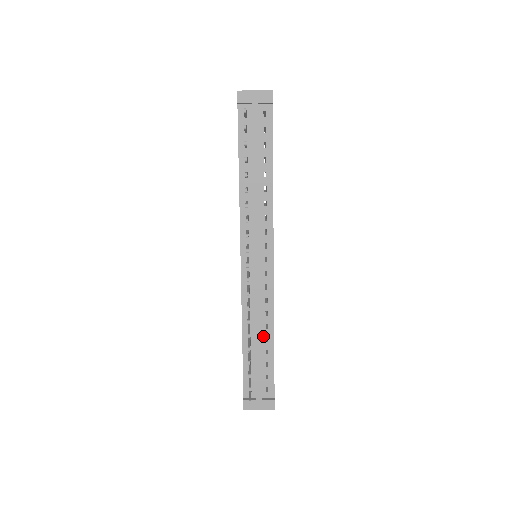
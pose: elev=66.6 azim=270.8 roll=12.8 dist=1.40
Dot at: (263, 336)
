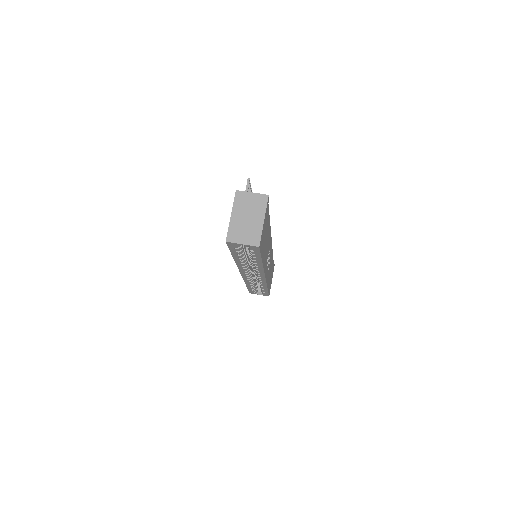
Dot at: occluded
